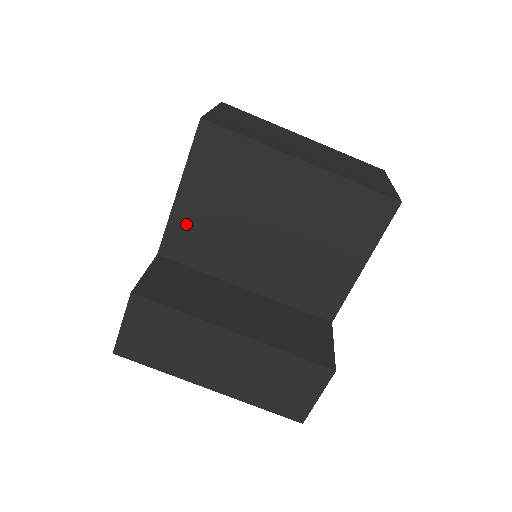
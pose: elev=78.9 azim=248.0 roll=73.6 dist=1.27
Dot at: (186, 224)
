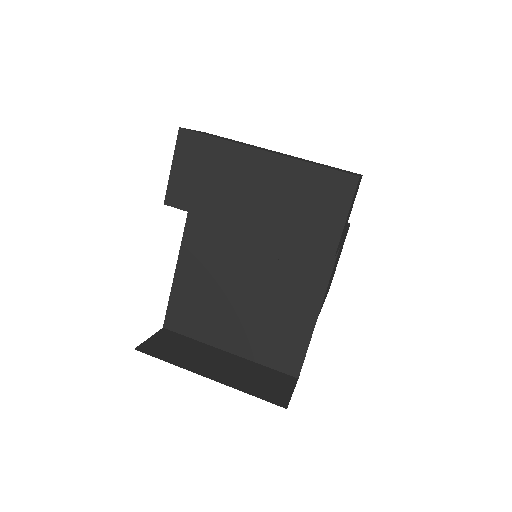
Dot at: occluded
